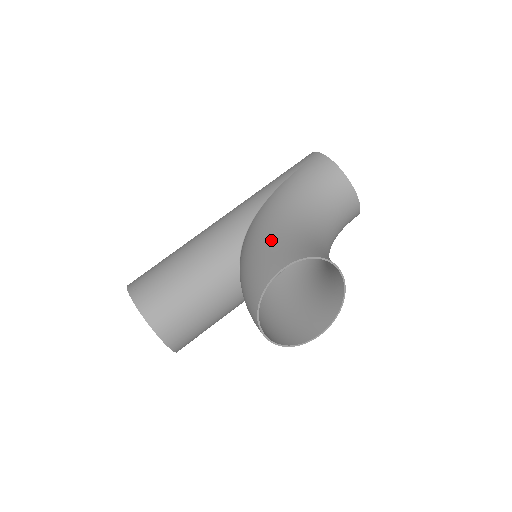
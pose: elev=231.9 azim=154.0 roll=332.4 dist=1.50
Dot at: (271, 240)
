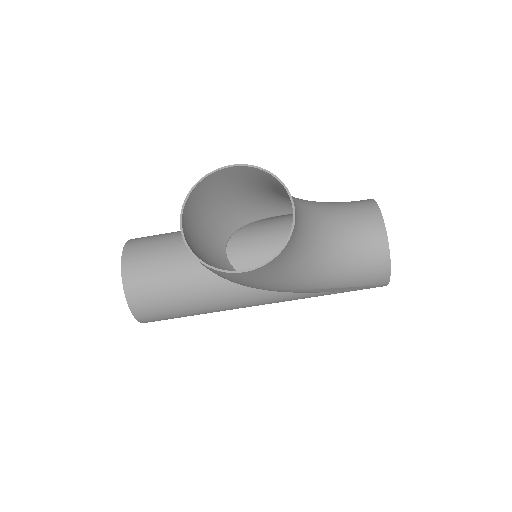
Dot at: (253, 186)
